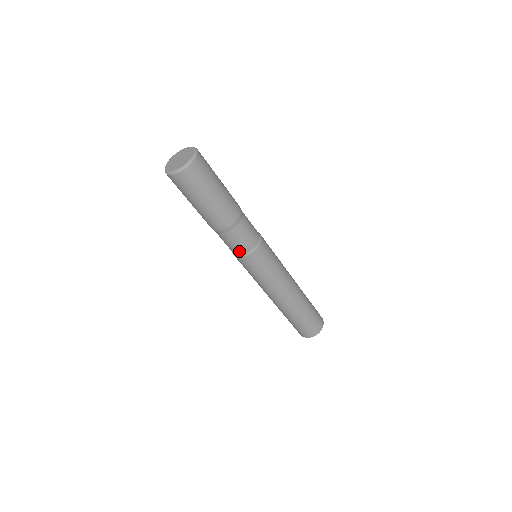
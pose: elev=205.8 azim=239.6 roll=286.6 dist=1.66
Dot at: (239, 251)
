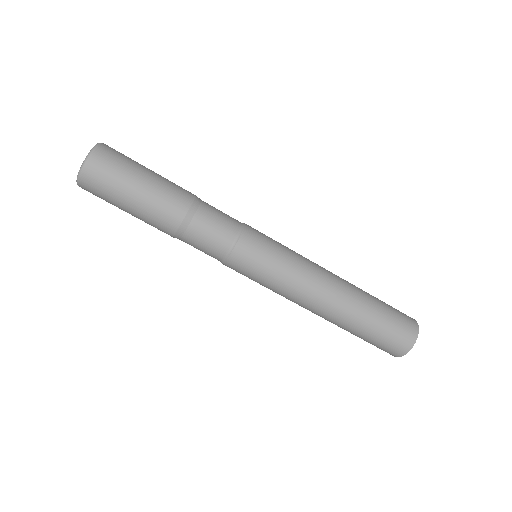
Dot at: (218, 252)
